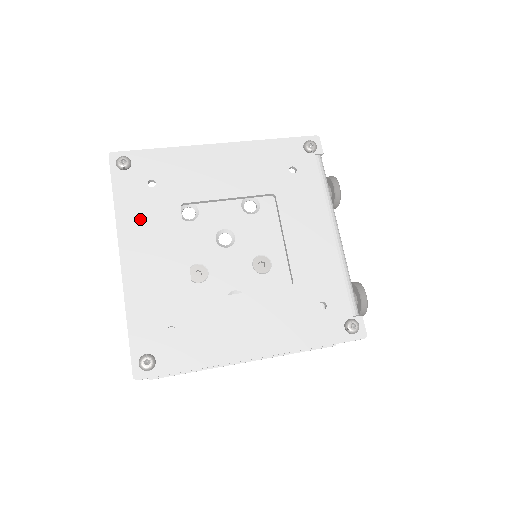
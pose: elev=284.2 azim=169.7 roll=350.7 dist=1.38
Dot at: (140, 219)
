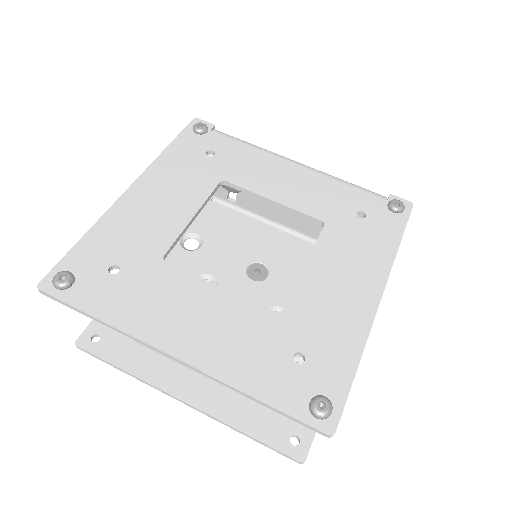
Dot at: (144, 307)
